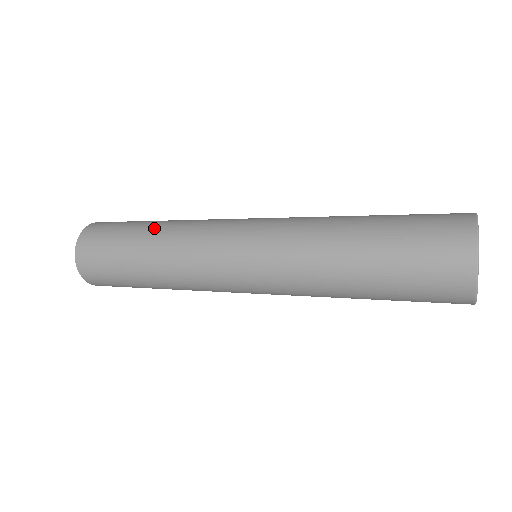
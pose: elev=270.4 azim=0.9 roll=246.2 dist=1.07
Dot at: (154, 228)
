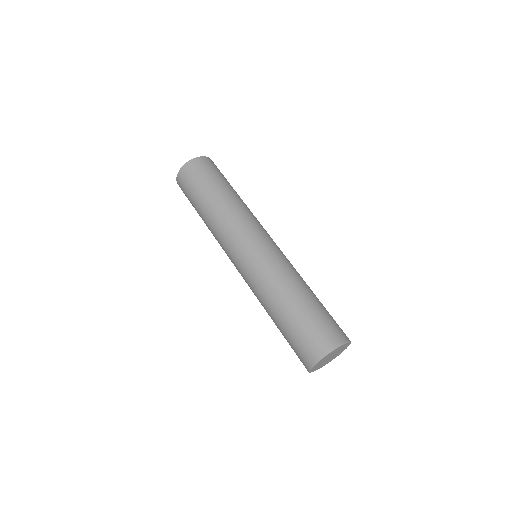
Dot at: (218, 199)
